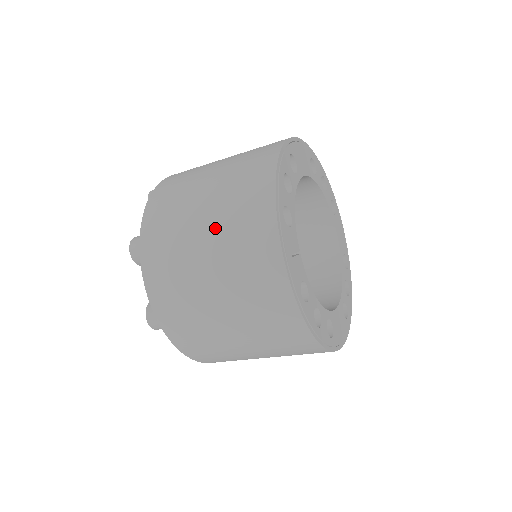
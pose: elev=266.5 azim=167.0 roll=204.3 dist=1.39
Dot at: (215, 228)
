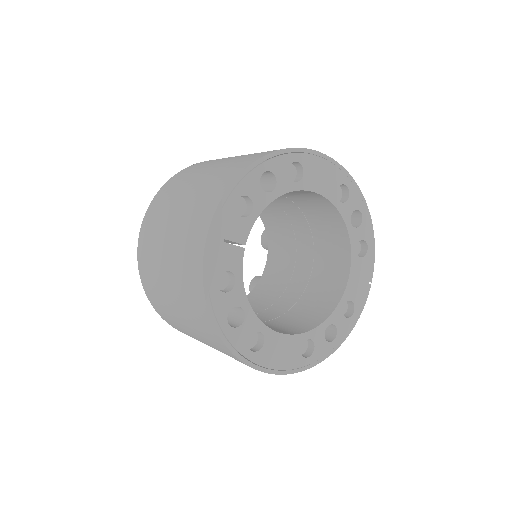
Dot at: (191, 195)
